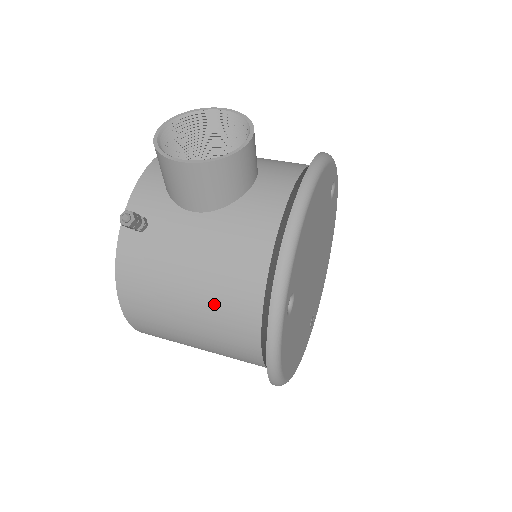
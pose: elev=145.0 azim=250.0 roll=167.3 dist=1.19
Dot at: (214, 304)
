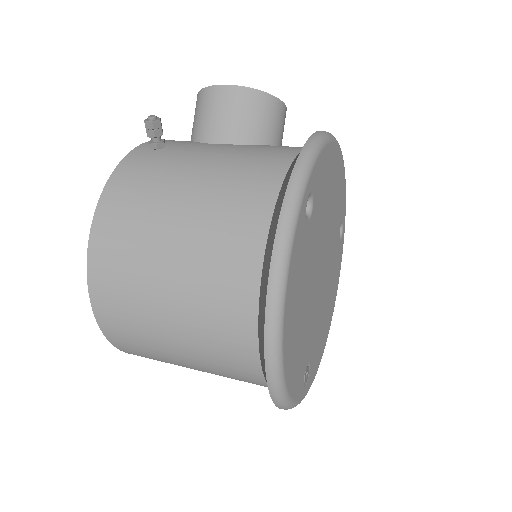
Dot at: (218, 196)
